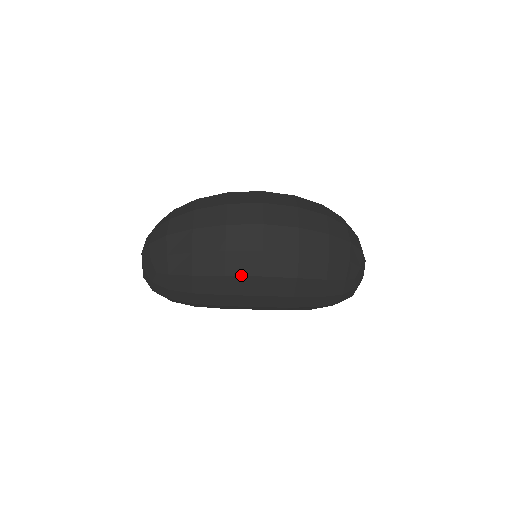
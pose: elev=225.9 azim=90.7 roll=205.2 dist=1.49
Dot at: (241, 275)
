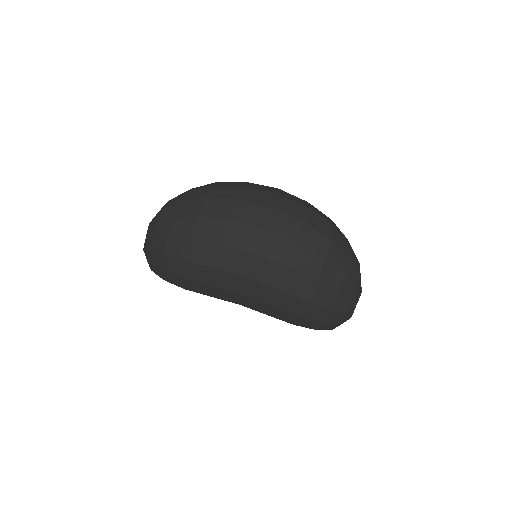
Dot at: (237, 248)
